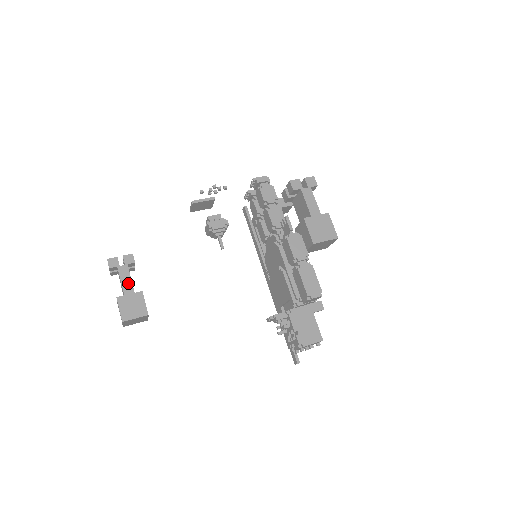
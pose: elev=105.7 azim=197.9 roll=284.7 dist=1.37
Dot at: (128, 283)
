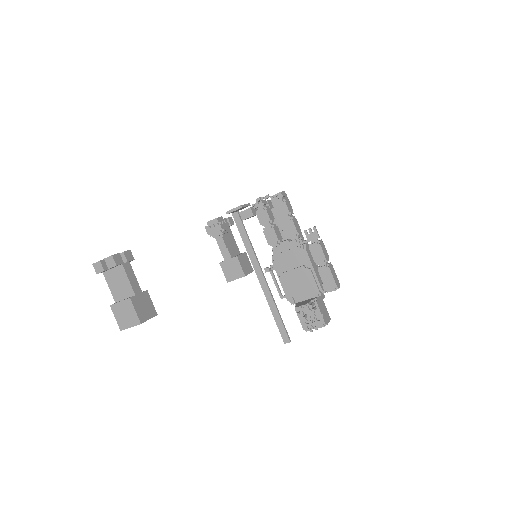
Dot at: (135, 282)
